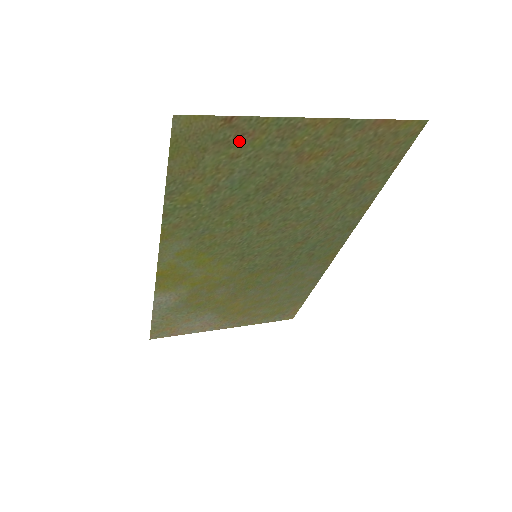
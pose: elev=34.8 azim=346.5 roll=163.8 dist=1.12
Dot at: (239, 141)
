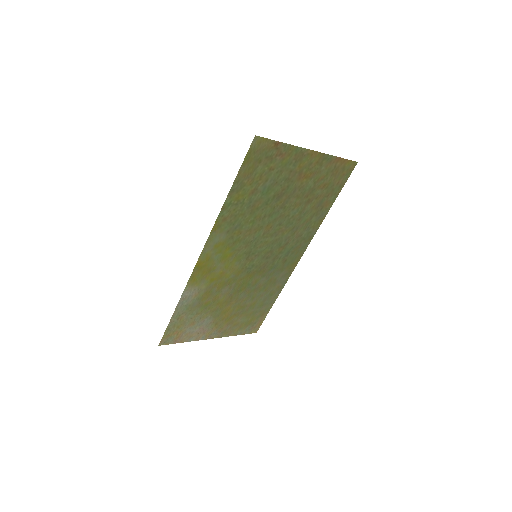
Dot at: (277, 159)
